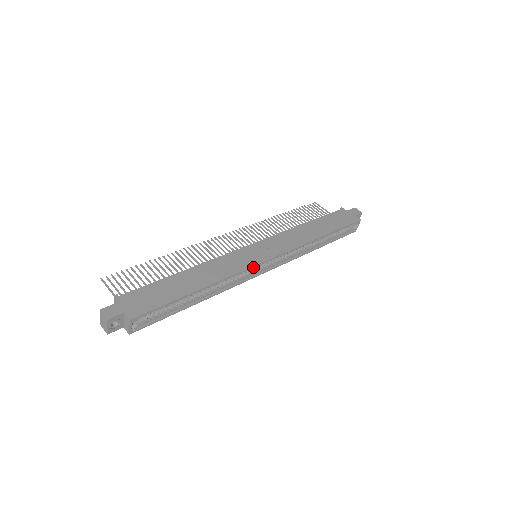
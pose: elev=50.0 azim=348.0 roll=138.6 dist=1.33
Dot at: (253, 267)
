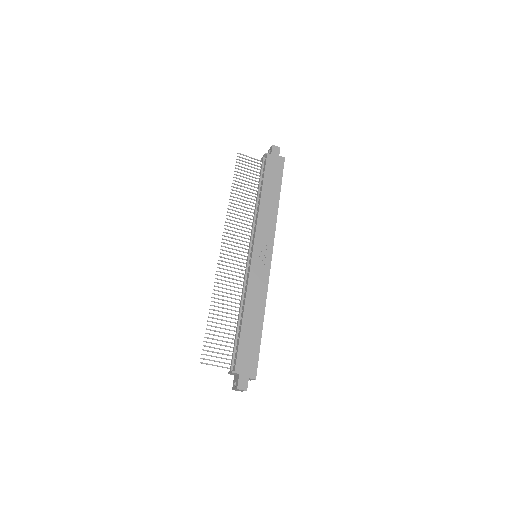
Dot at: (269, 273)
